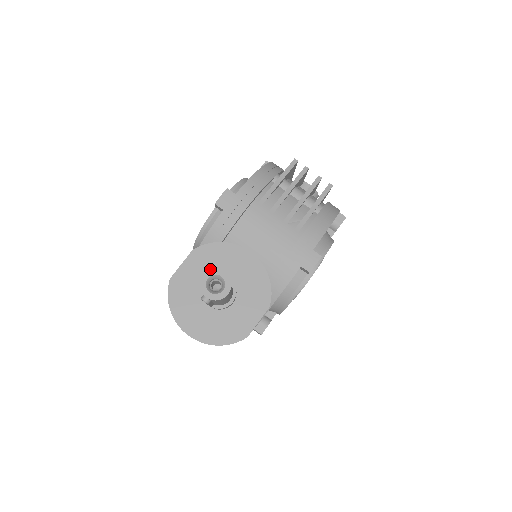
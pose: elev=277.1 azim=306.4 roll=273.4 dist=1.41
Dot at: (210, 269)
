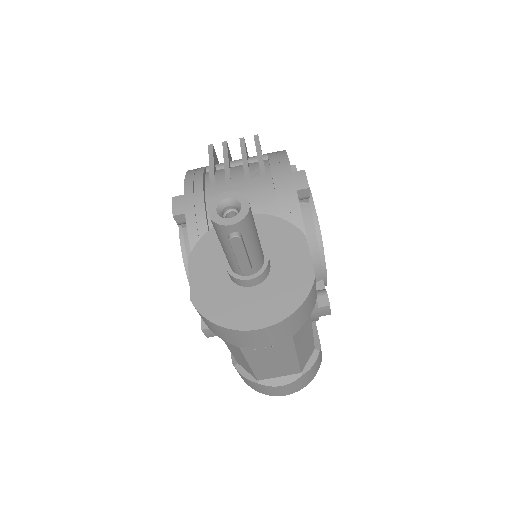
Dot at: (210, 202)
